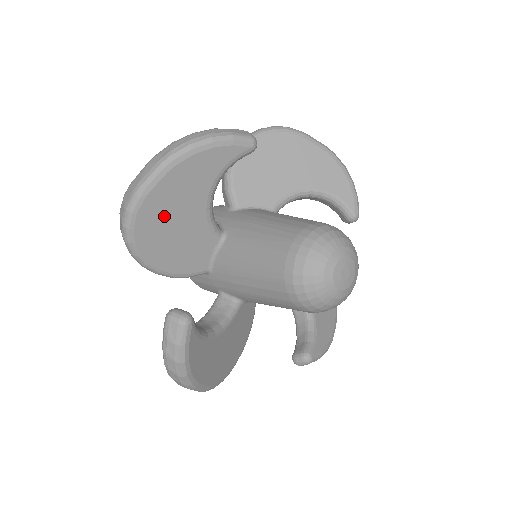
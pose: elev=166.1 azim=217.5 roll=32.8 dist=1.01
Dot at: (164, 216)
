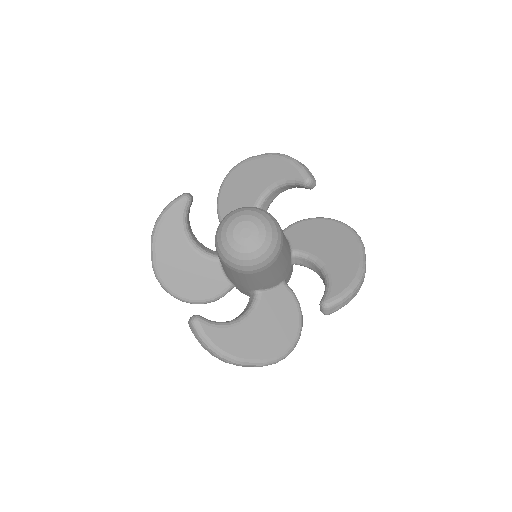
Dot at: (174, 269)
